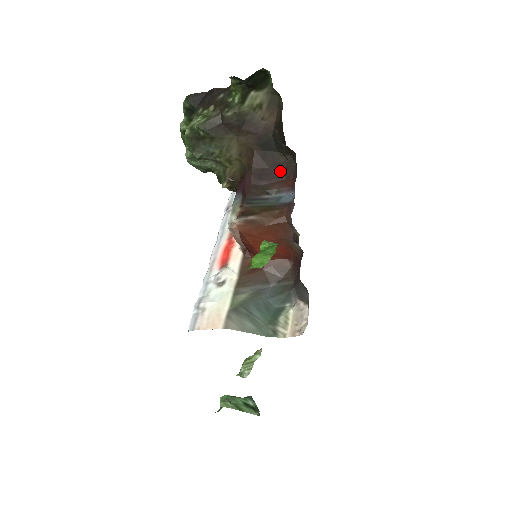
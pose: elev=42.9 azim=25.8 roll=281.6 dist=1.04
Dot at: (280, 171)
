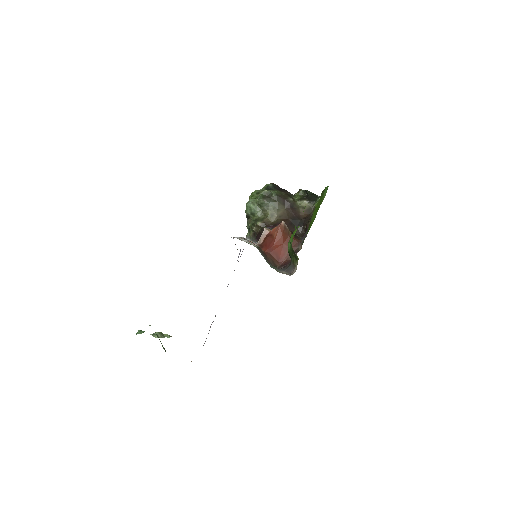
Dot at: occluded
